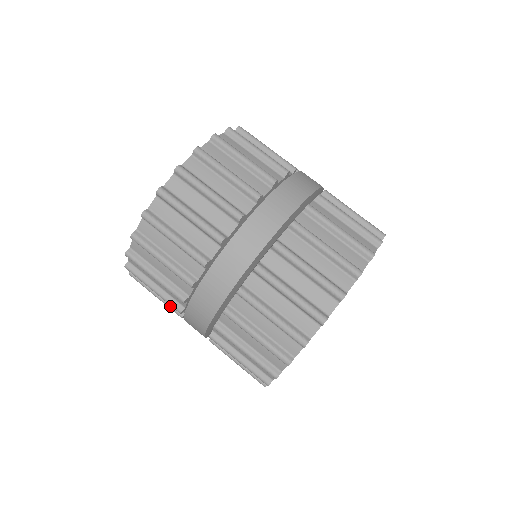
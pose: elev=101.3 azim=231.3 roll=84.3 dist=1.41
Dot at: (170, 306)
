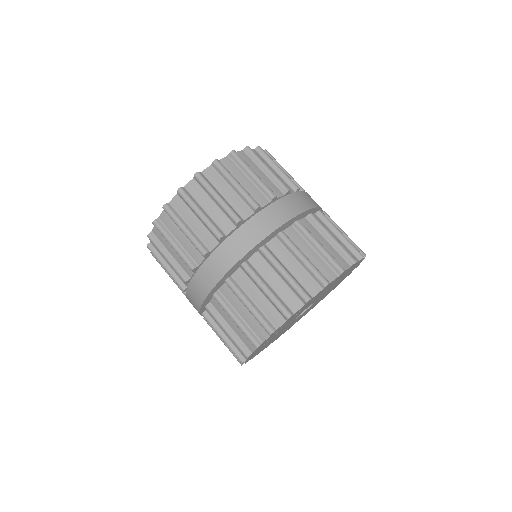
Dot at: occluded
